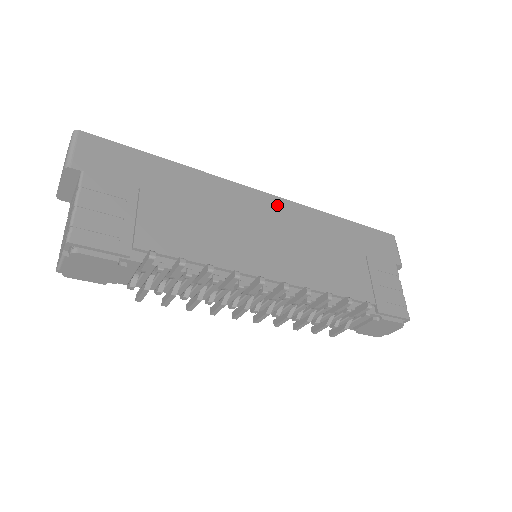
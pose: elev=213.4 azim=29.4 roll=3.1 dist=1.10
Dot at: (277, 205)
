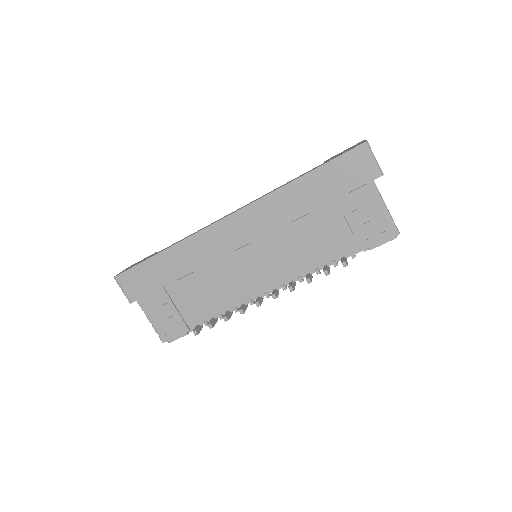
Dot at: (242, 219)
